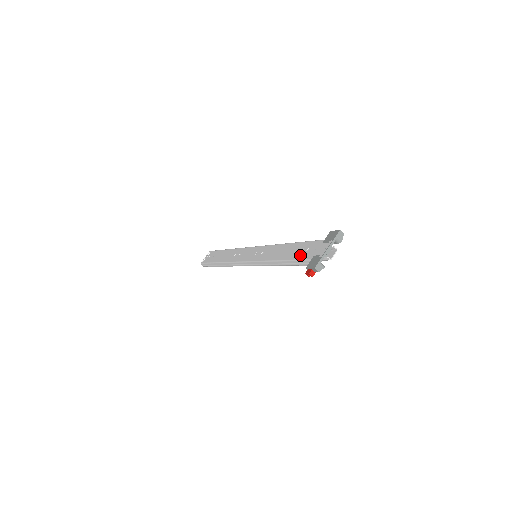
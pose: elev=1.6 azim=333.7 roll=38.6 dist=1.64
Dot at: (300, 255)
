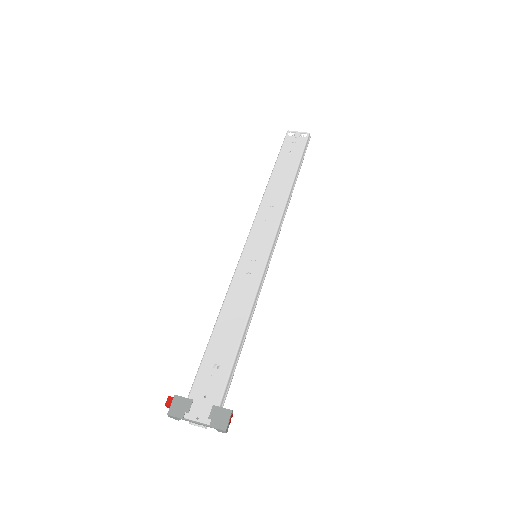
Dot at: (206, 368)
